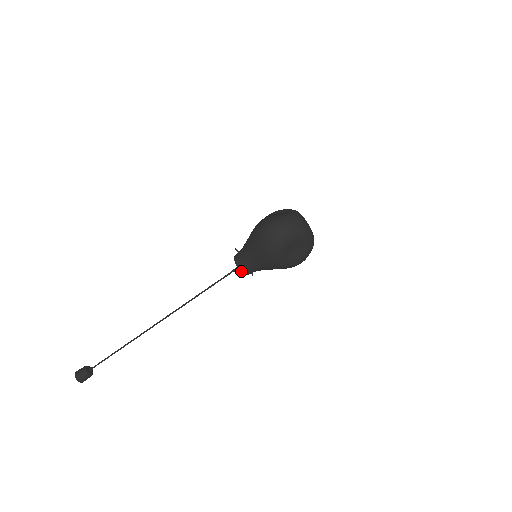
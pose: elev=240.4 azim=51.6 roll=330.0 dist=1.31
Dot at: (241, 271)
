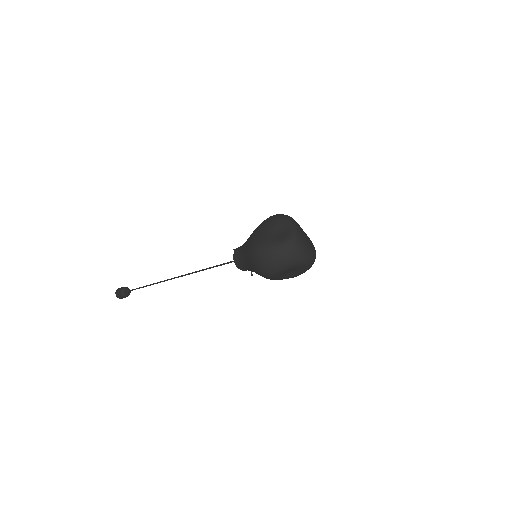
Dot at: occluded
